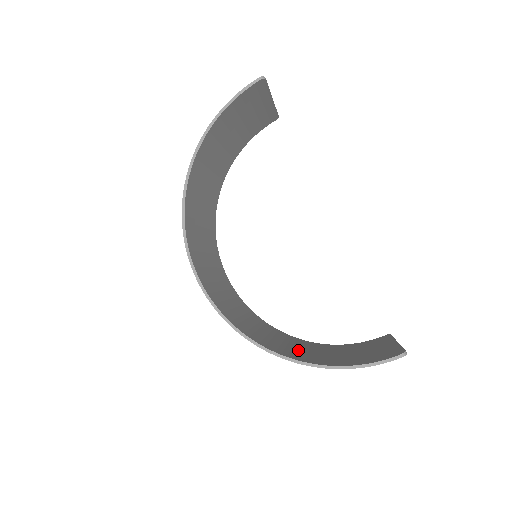
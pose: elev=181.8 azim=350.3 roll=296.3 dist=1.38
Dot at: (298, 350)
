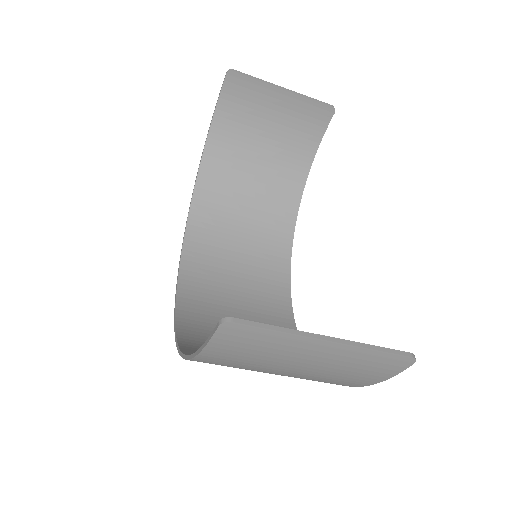
Dot at: occluded
